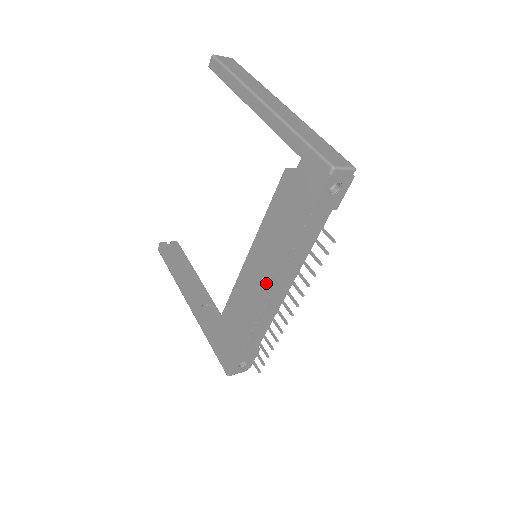
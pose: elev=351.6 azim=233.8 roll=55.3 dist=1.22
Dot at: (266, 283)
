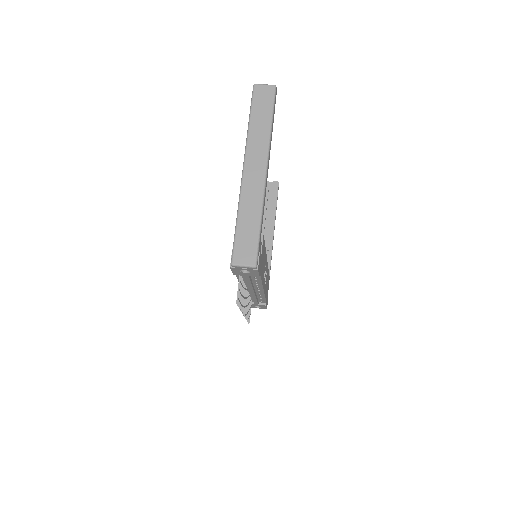
Dot at: occluded
